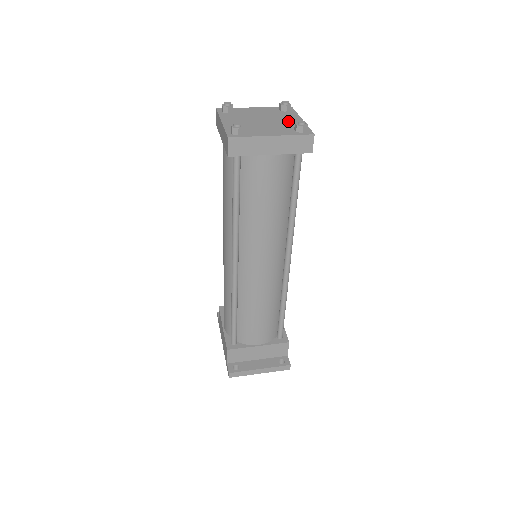
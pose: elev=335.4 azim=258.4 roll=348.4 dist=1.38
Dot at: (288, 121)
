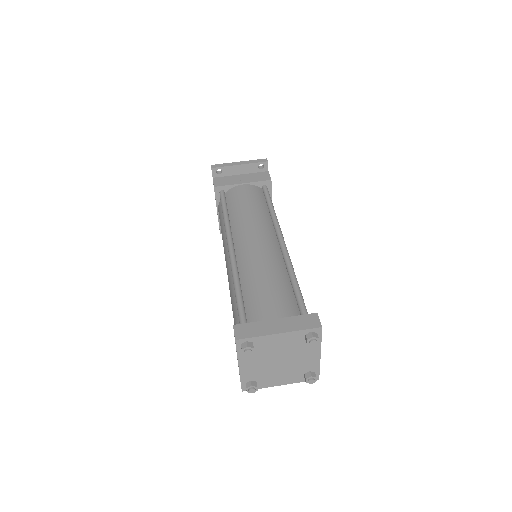
Dot at: (305, 360)
